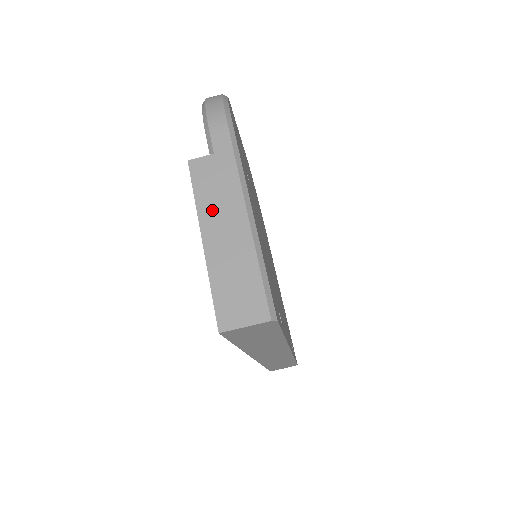
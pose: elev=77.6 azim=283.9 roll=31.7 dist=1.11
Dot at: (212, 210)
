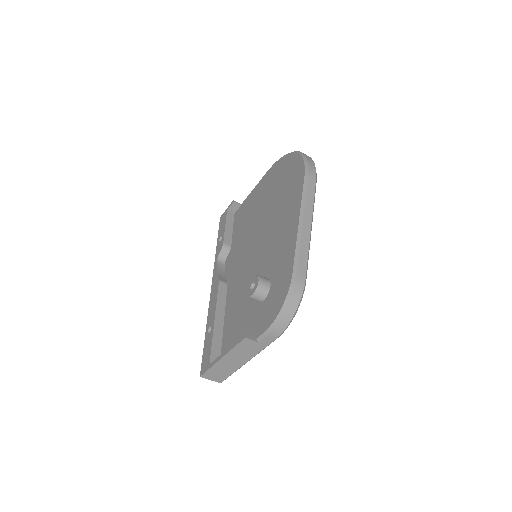
Dot at: (235, 355)
